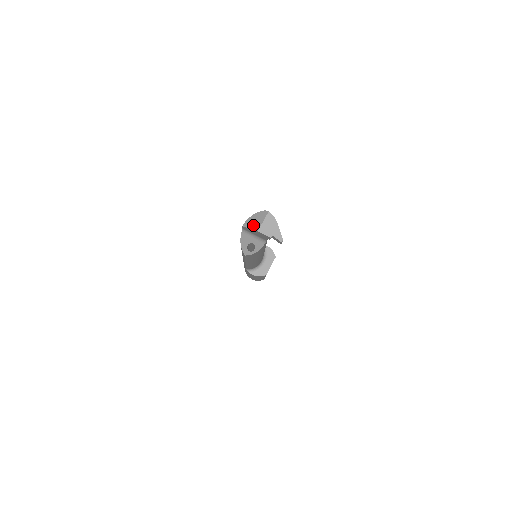
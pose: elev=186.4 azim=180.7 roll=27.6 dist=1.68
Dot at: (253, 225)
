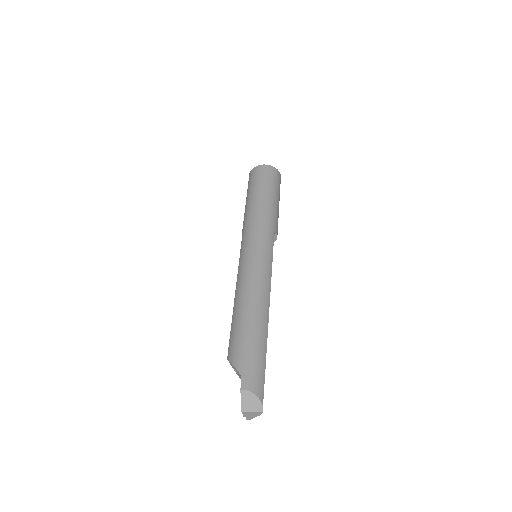
Dot at: (245, 403)
